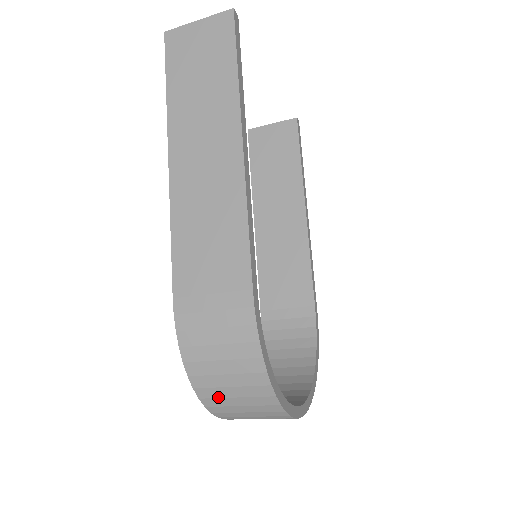
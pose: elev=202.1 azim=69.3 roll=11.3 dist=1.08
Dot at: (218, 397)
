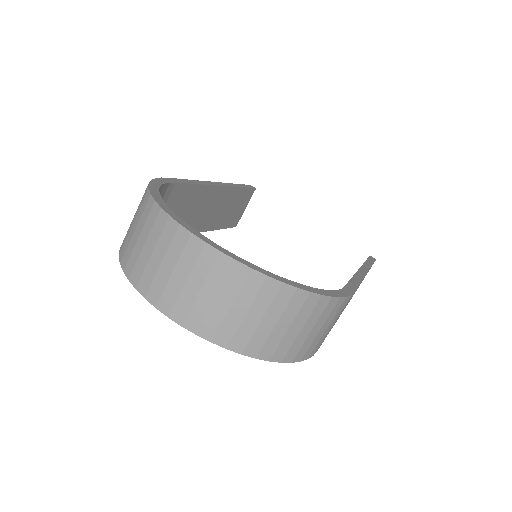
Dot at: (128, 245)
